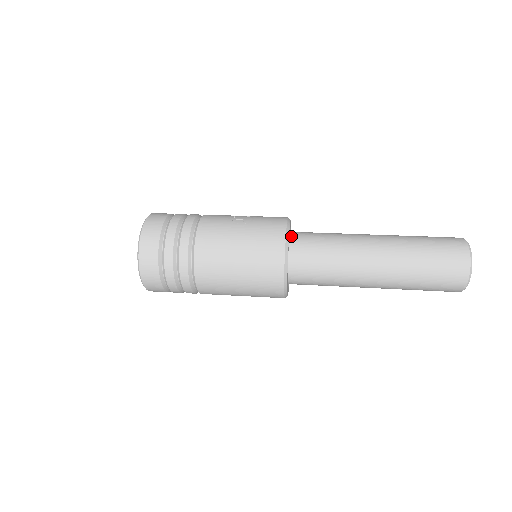
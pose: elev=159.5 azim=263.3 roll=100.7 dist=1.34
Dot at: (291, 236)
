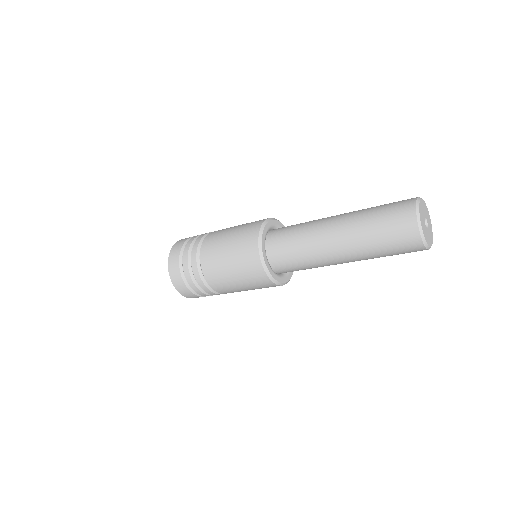
Dot at: occluded
